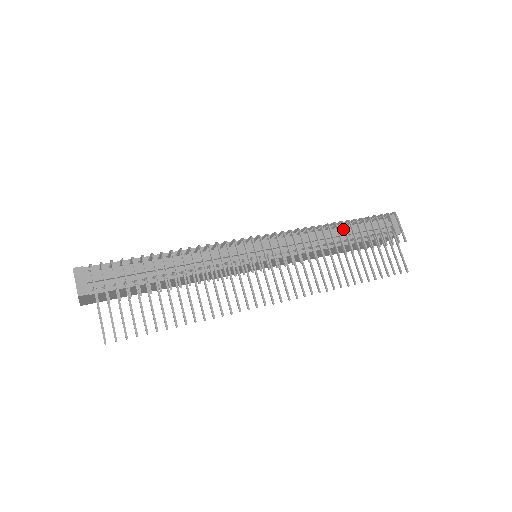
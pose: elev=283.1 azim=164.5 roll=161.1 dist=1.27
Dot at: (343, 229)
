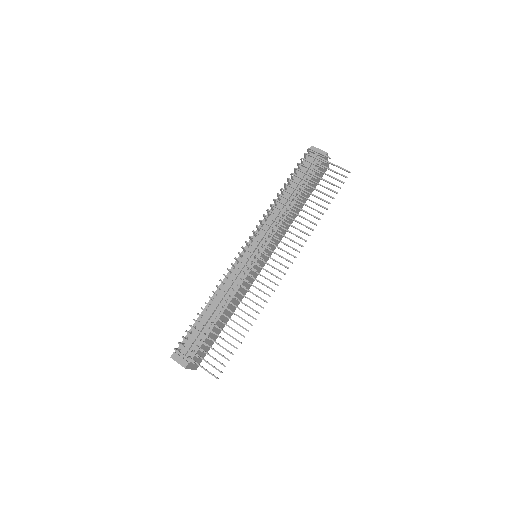
Dot at: (290, 189)
